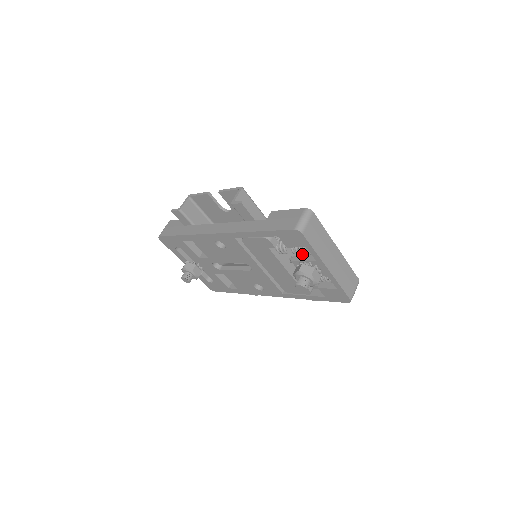
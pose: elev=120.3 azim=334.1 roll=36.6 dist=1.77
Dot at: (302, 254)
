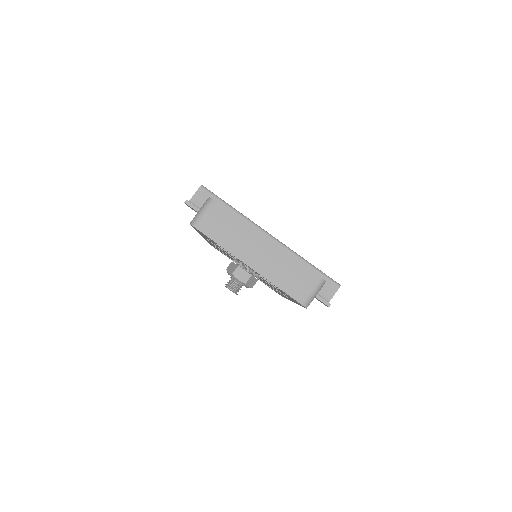
Dot at: occluded
